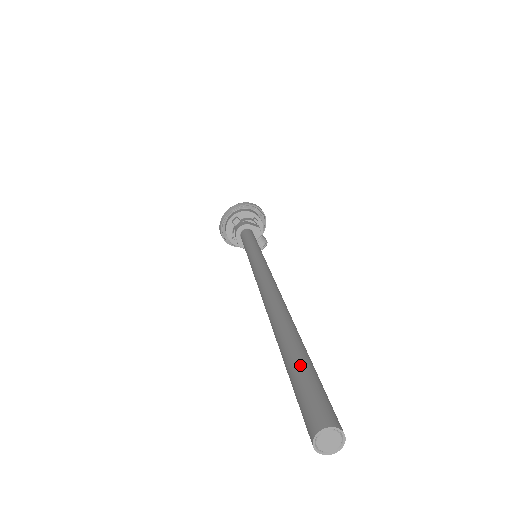
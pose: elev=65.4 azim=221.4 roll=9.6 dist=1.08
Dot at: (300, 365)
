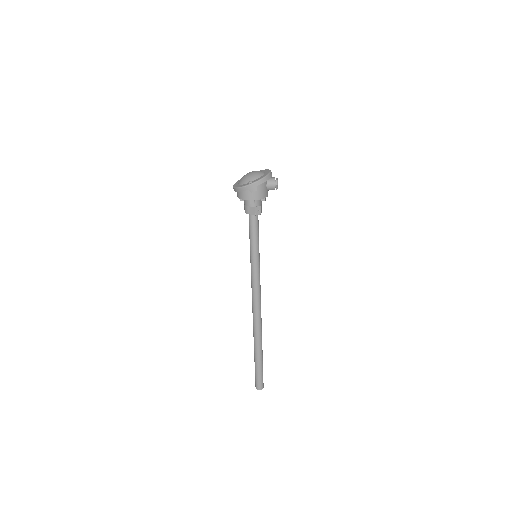
Dot at: (255, 367)
